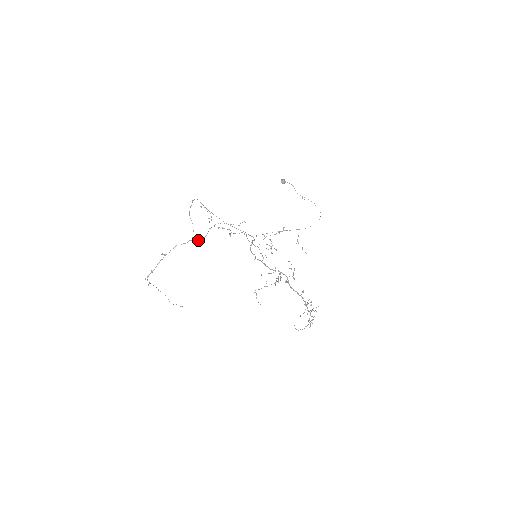
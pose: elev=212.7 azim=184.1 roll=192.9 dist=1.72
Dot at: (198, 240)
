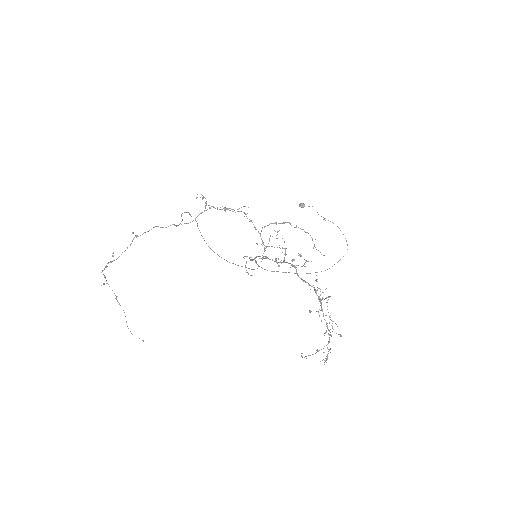
Dot at: occluded
